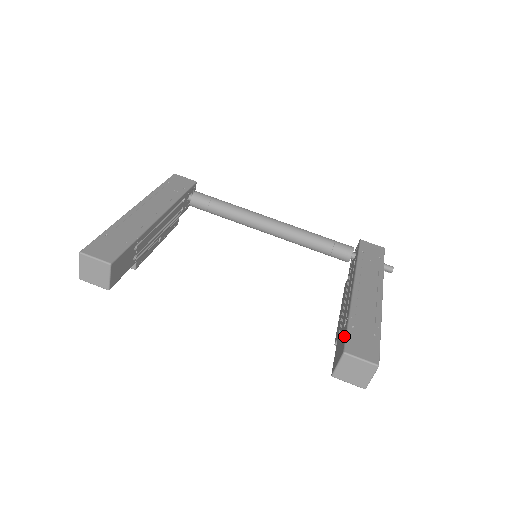
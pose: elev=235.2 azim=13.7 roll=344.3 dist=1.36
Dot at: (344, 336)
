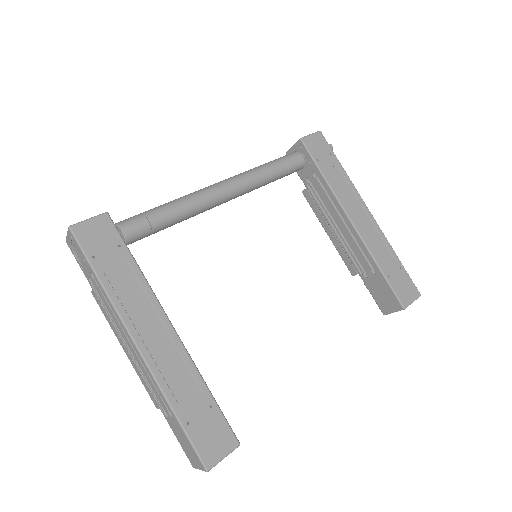
Dot at: (389, 290)
